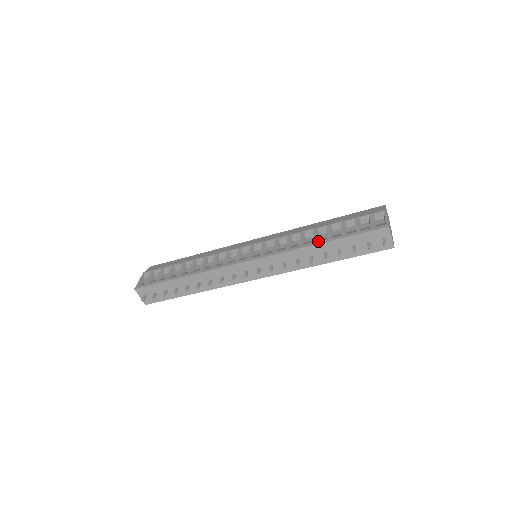
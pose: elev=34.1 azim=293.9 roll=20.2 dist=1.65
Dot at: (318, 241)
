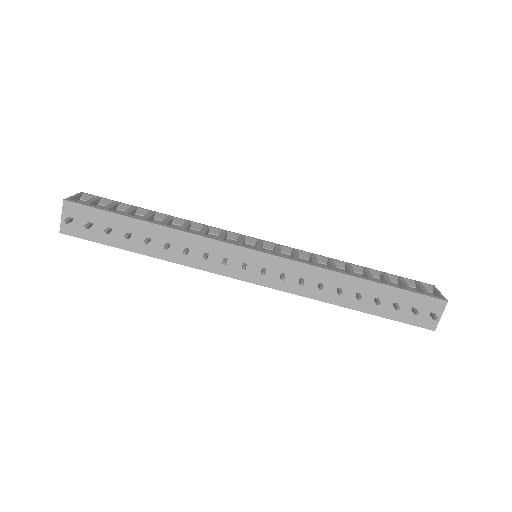
Dot at: occluded
